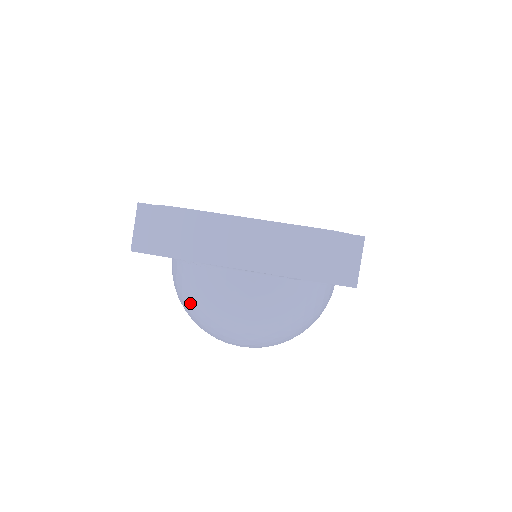
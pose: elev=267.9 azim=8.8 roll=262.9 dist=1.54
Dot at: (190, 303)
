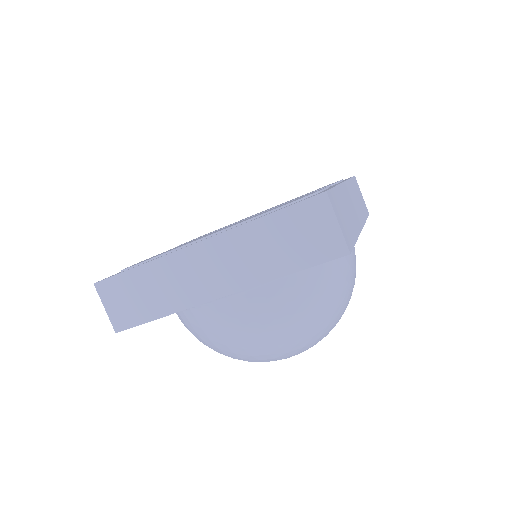
Dot at: (208, 346)
